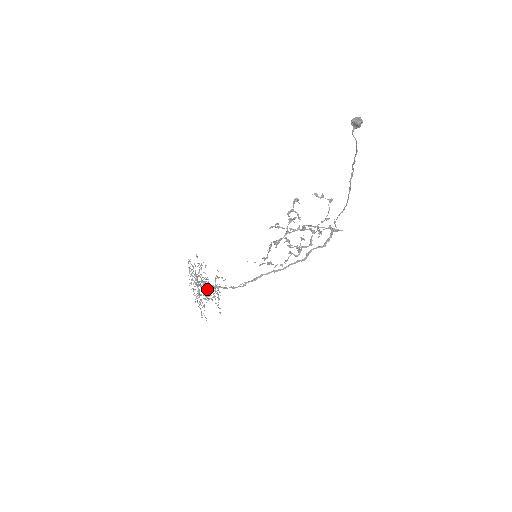
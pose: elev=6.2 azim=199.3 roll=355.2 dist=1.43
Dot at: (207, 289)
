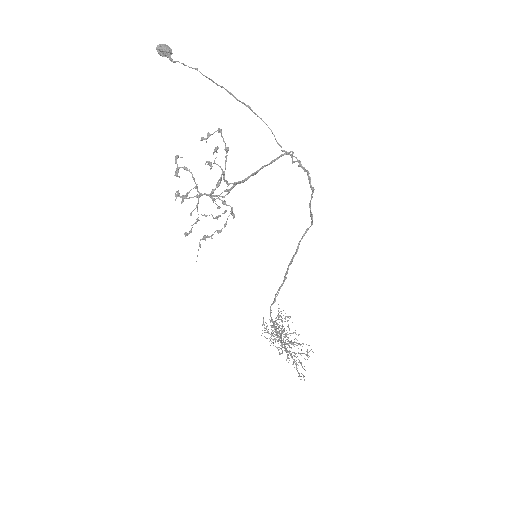
Dot at: occluded
